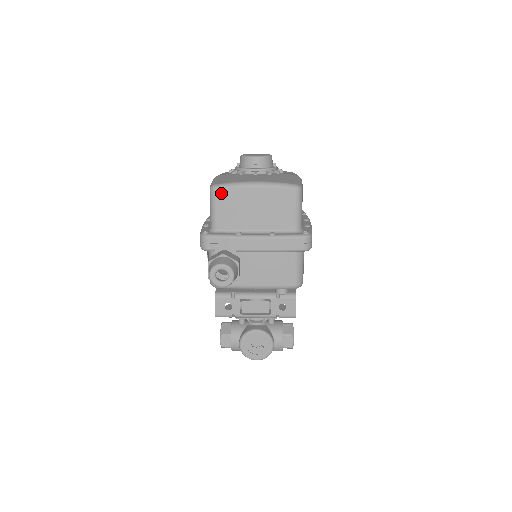
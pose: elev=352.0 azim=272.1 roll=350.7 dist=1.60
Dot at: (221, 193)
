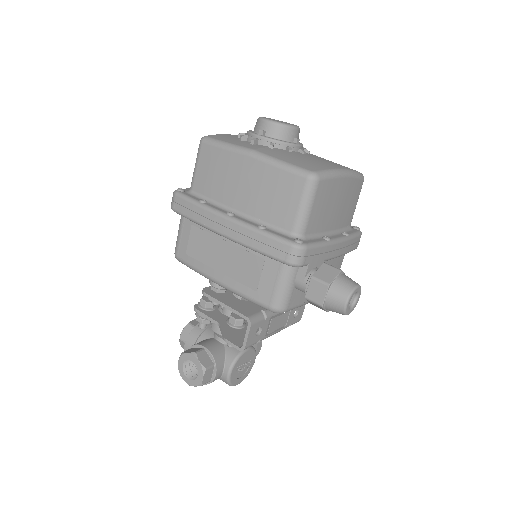
Dot at: (323, 185)
